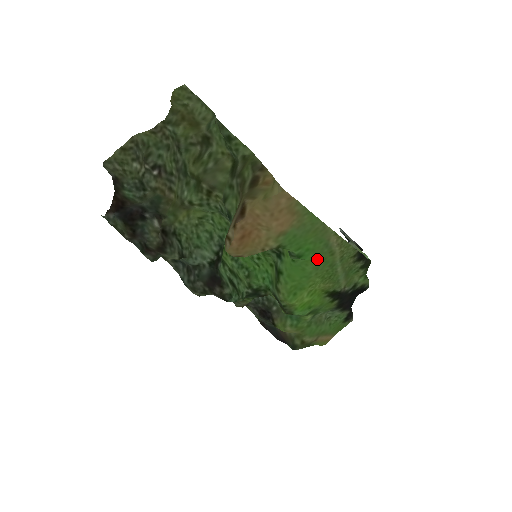
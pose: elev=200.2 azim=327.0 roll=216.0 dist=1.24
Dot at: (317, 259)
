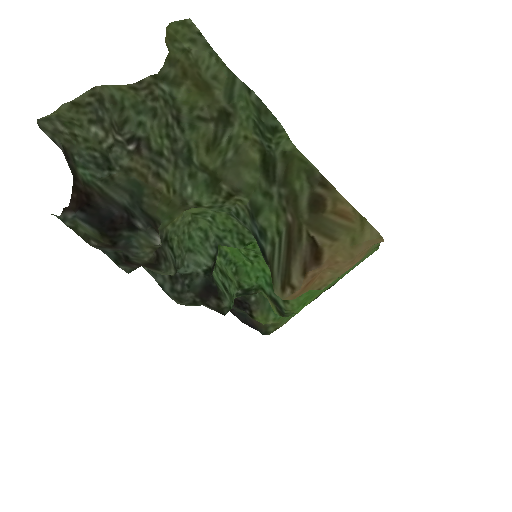
Dot at: occluded
